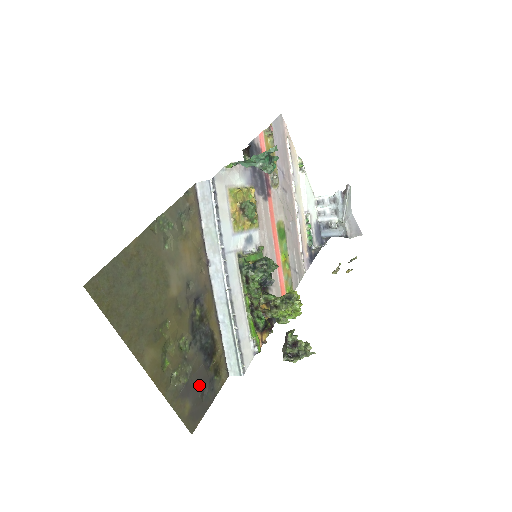
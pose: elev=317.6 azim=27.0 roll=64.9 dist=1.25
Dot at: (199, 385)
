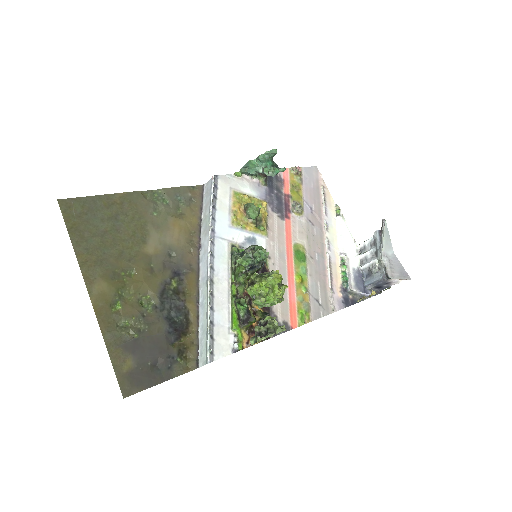
Dot at: (152, 352)
